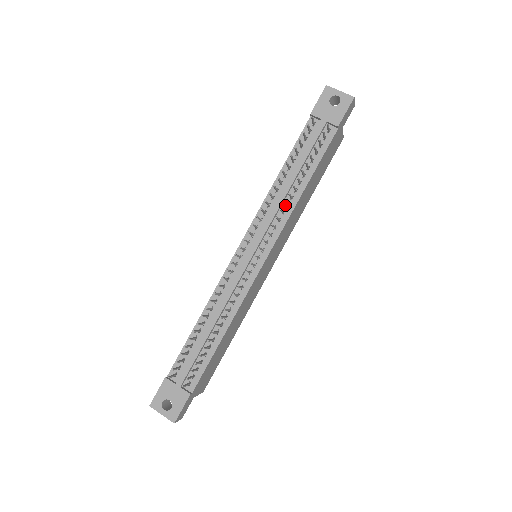
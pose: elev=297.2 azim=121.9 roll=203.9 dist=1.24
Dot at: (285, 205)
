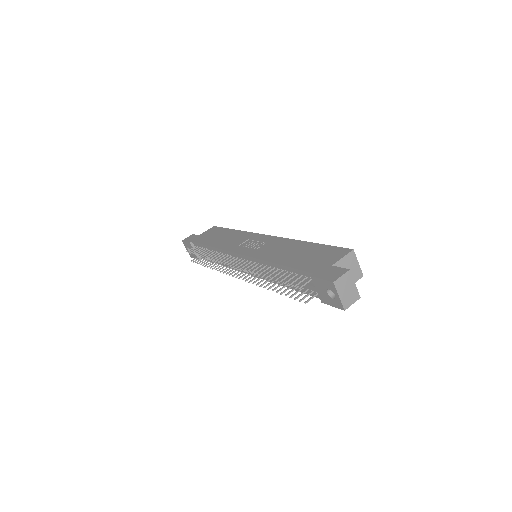
Dot at: occluded
